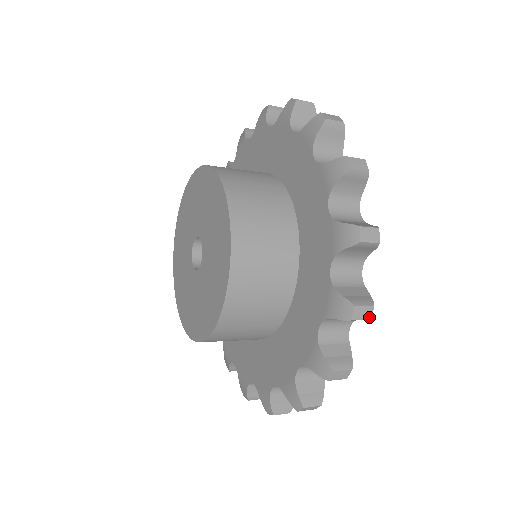
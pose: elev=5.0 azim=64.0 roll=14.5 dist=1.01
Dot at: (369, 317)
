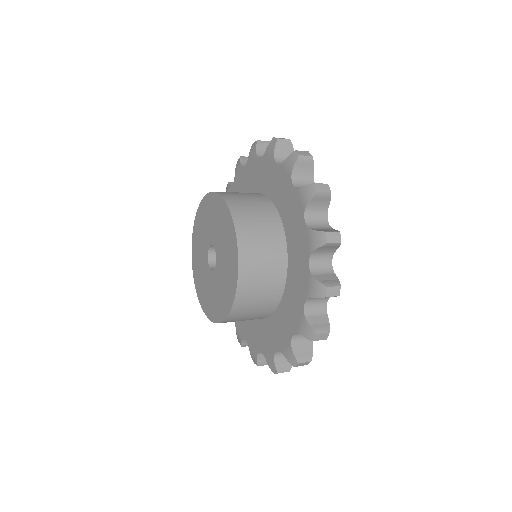
Dot at: (339, 241)
